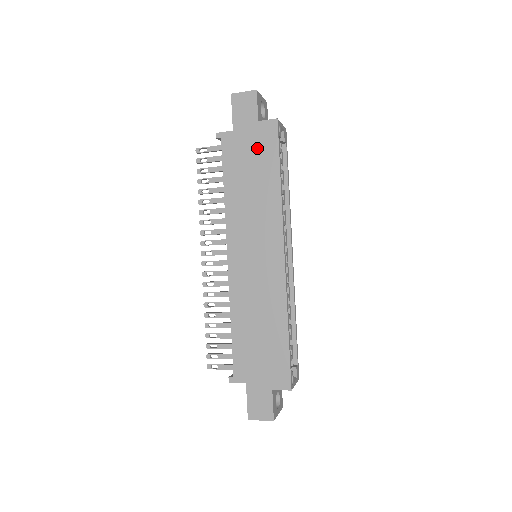
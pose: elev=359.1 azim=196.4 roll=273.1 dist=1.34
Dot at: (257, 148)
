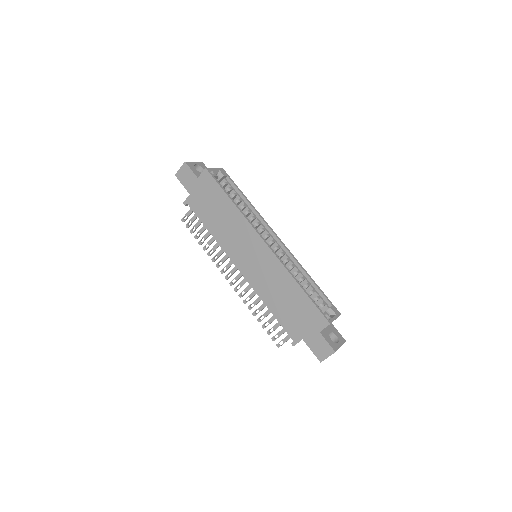
Dot at: (208, 193)
